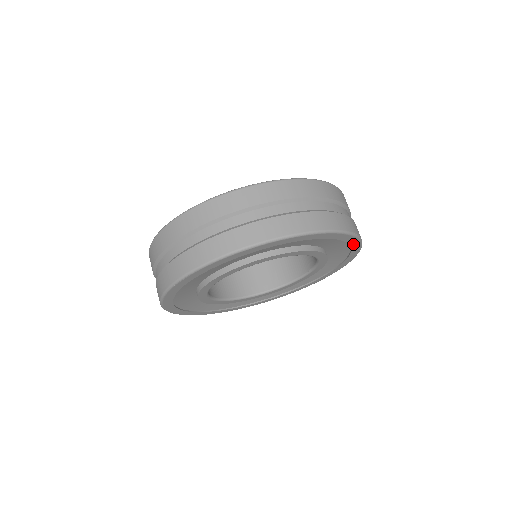
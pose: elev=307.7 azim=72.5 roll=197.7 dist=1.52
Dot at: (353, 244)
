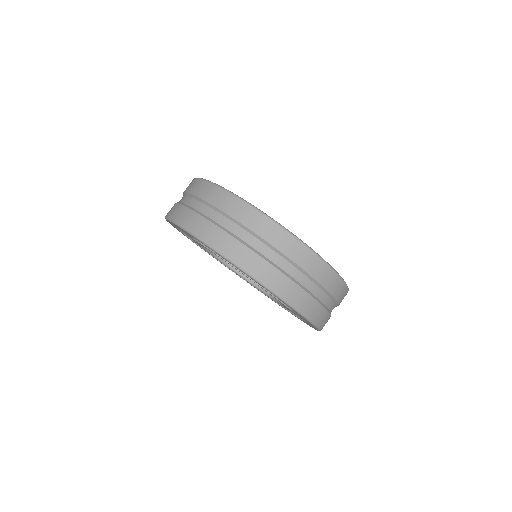
Dot at: occluded
